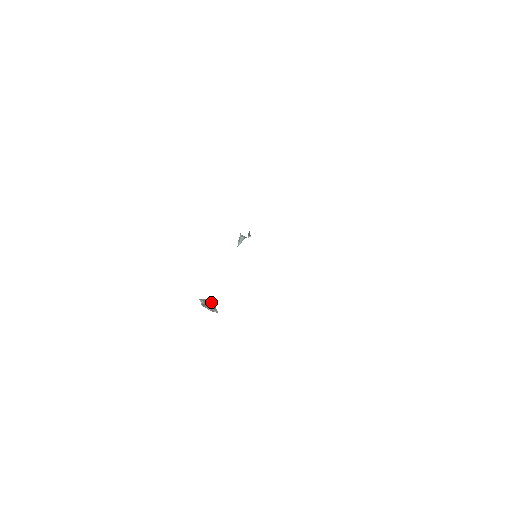
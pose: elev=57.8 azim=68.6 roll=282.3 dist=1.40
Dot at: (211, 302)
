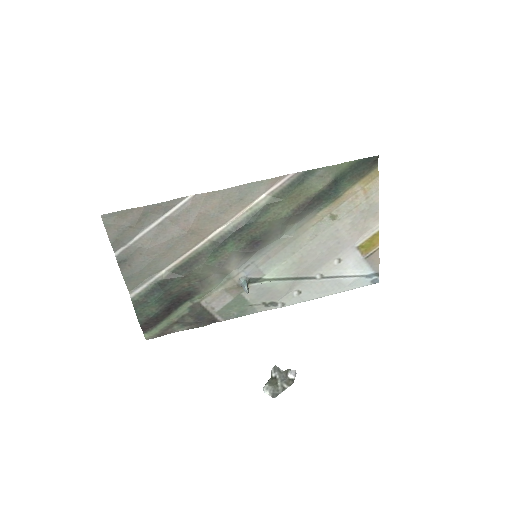
Dot at: (278, 374)
